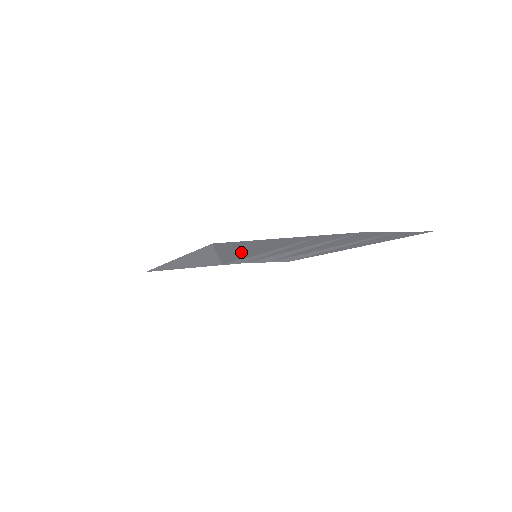
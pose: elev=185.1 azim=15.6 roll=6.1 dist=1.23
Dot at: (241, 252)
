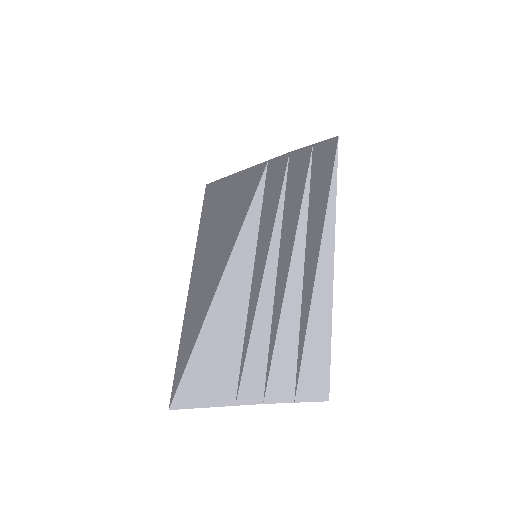
Dot at: (223, 309)
